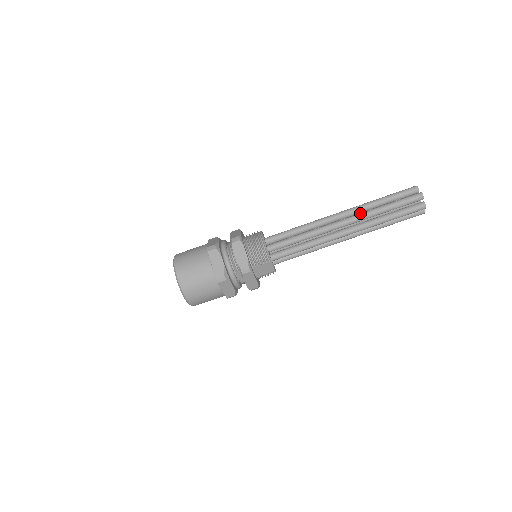
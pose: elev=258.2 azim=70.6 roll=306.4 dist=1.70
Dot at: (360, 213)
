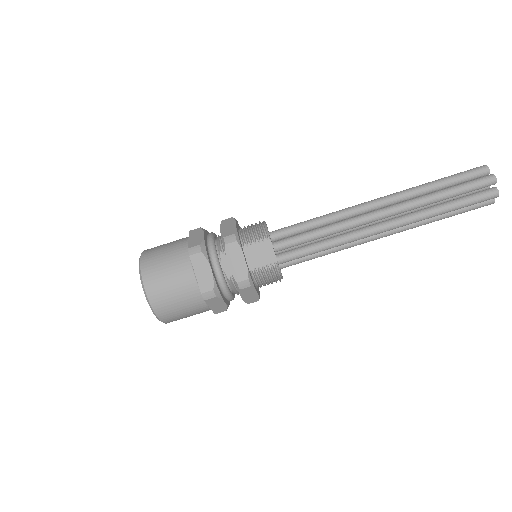
Dot at: (399, 192)
